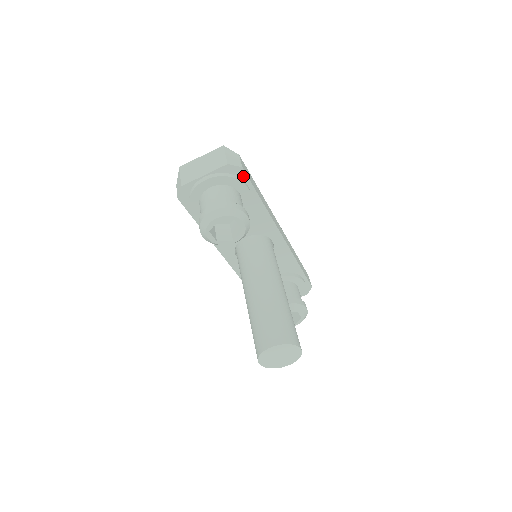
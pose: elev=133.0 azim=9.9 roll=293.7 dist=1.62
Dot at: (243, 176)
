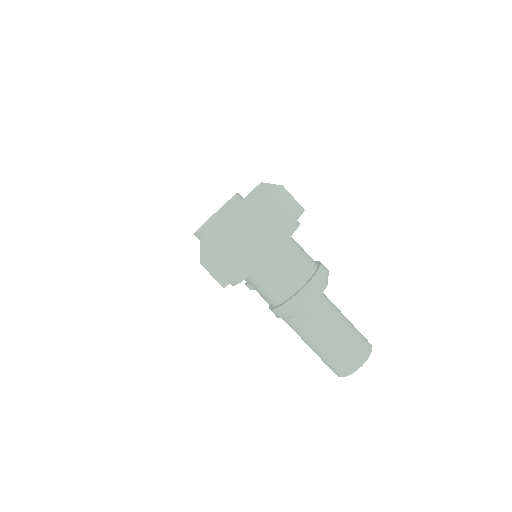
Dot at: occluded
